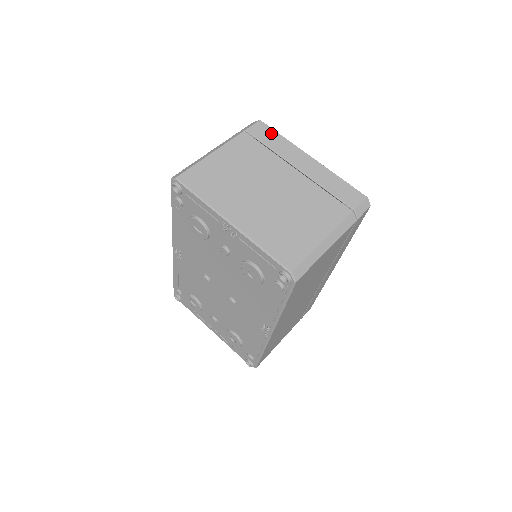
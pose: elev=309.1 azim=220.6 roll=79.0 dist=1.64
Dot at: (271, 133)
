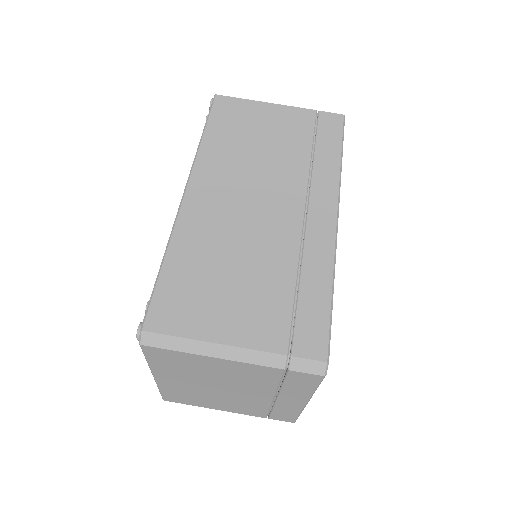
Dot at: (309, 384)
